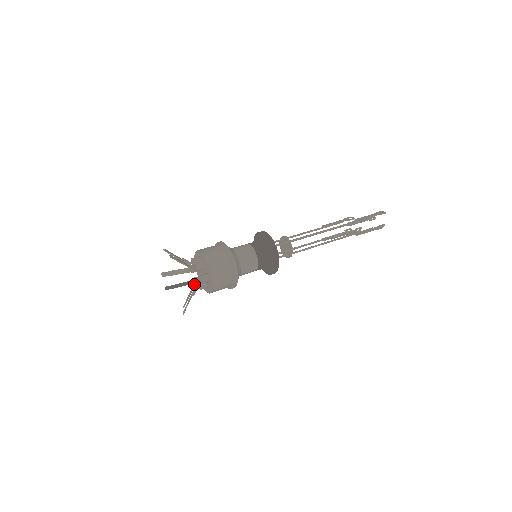
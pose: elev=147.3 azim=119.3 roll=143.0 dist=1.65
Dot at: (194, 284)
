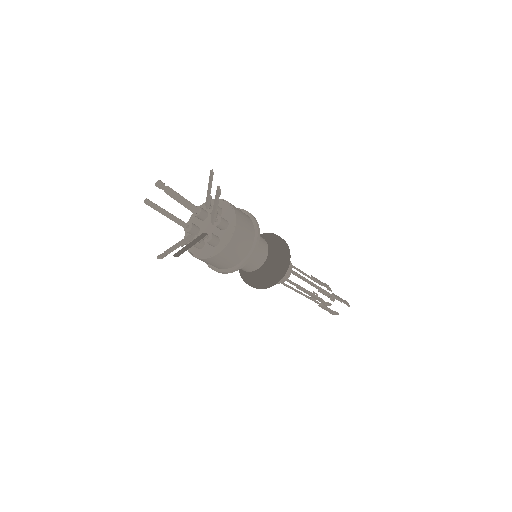
Dot at: (206, 197)
